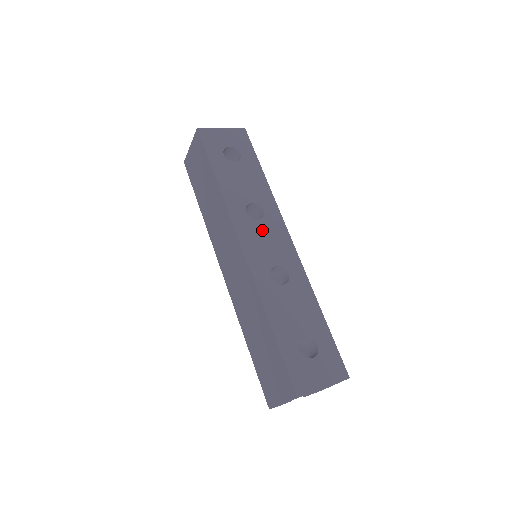
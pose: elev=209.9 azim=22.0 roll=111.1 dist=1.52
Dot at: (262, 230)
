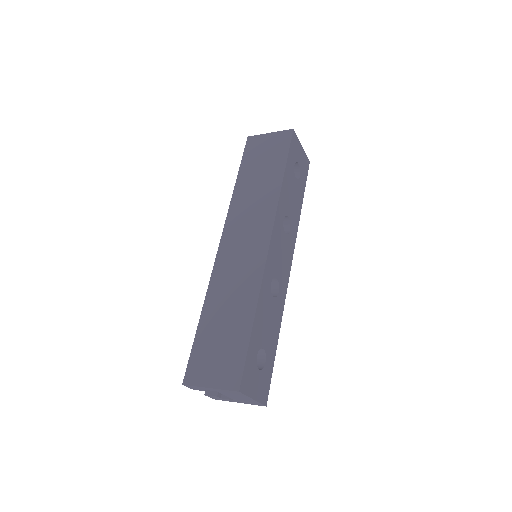
Dot at: (283, 243)
